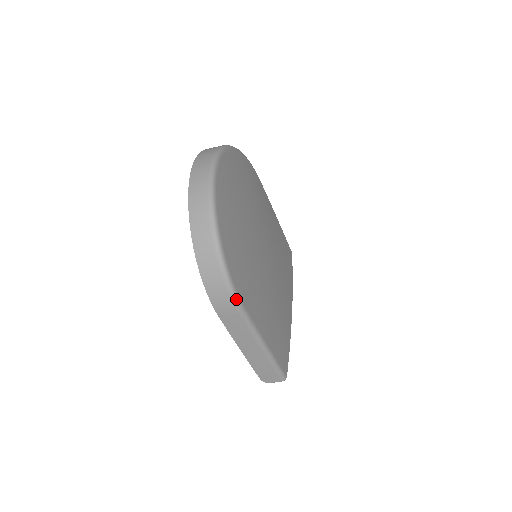
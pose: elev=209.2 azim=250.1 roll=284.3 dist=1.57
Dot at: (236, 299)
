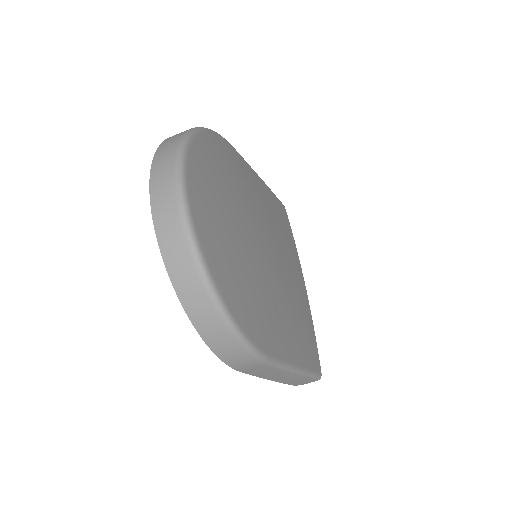
Dot at: (259, 356)
